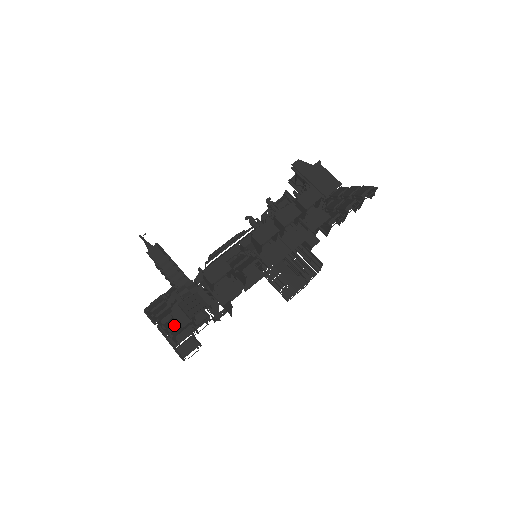
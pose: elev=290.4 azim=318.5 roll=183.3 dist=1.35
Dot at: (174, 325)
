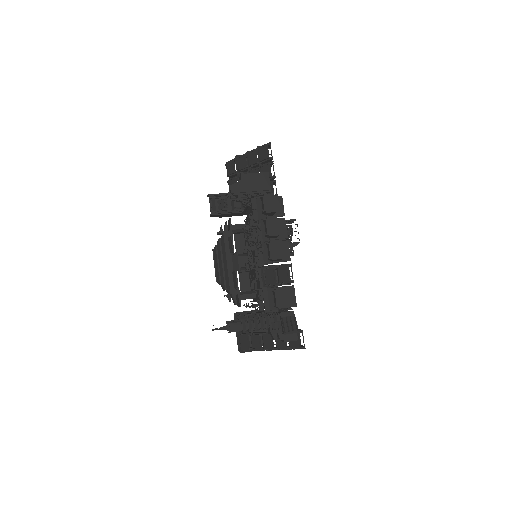
Dot at: (286, 343)
